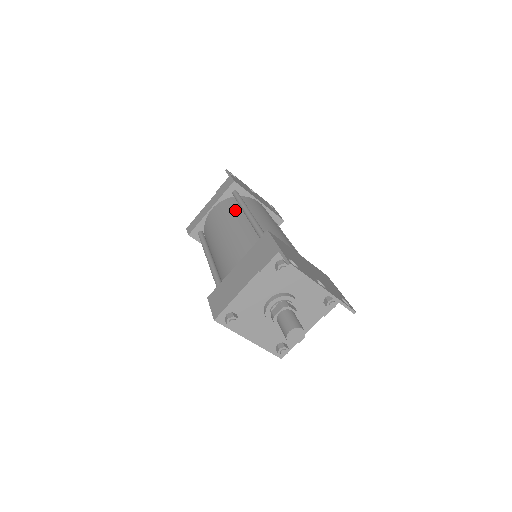
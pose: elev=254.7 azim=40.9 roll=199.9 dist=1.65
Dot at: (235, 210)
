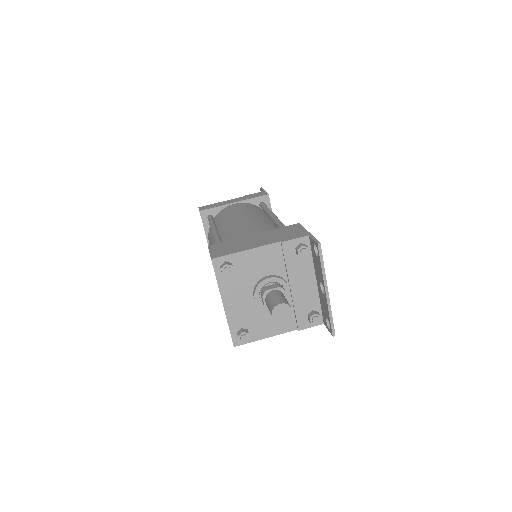
Dot at: (260, 211)
